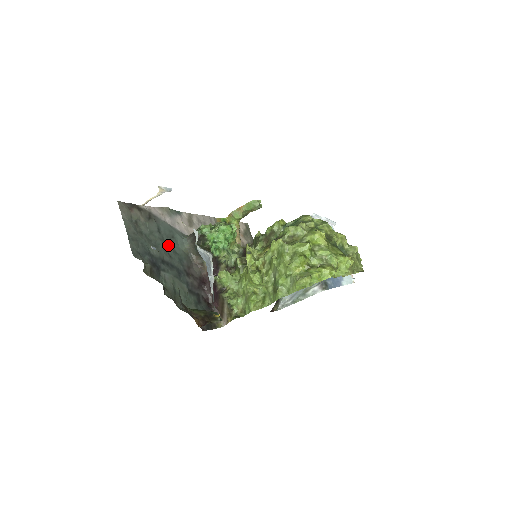
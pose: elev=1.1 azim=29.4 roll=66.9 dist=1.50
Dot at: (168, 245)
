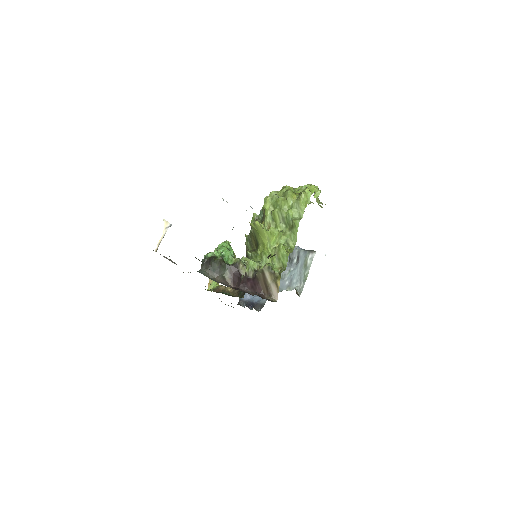
Dot at: occluded
